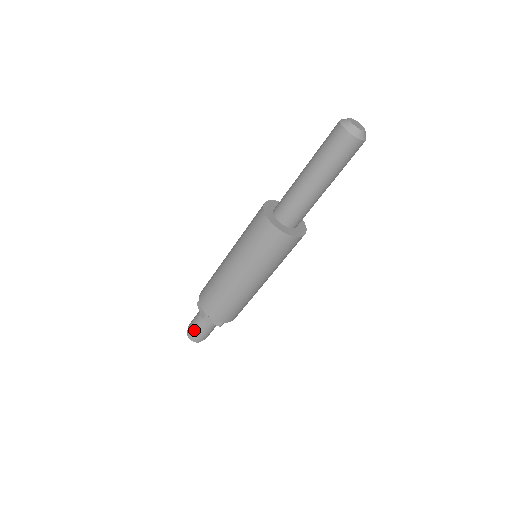
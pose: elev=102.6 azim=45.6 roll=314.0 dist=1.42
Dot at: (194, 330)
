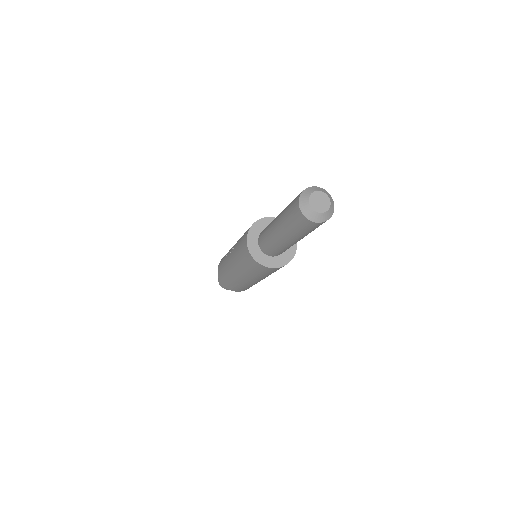
Dot at: occluded
